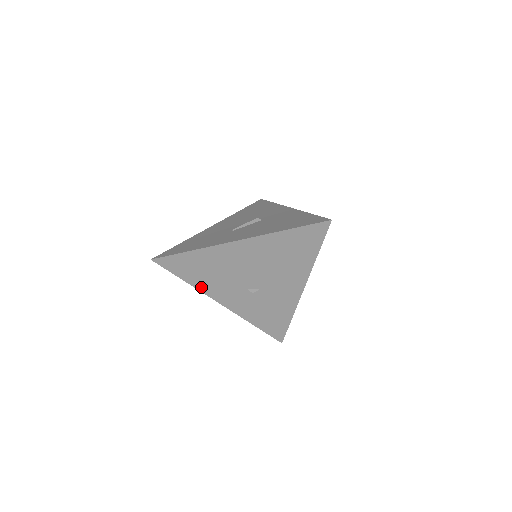
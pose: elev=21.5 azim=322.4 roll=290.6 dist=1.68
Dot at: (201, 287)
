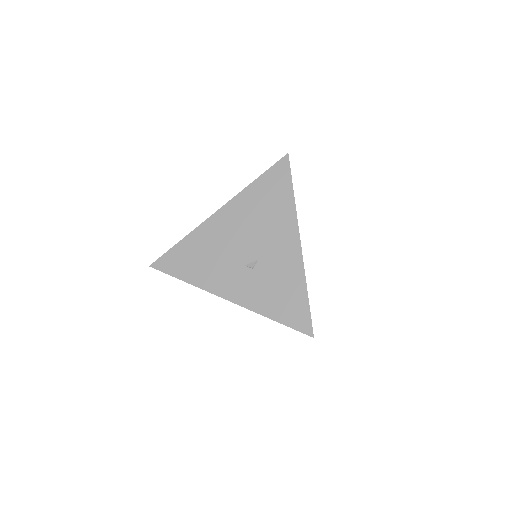
Dot at: (201, 283)
